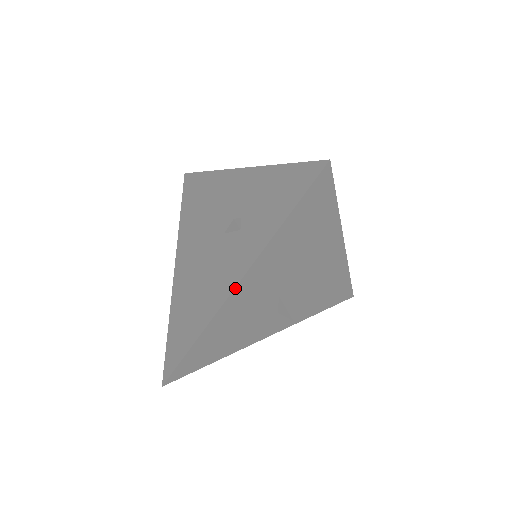
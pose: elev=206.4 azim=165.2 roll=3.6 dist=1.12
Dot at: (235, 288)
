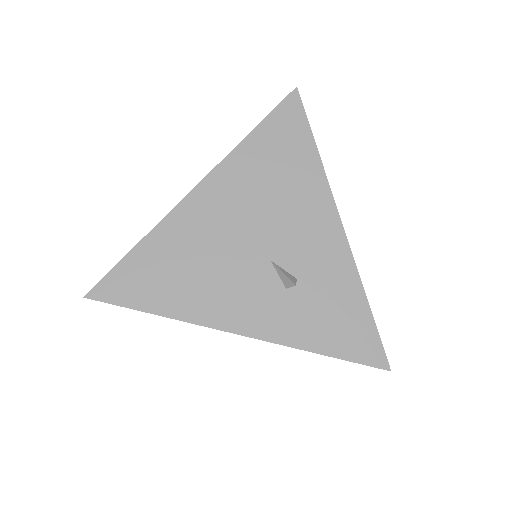
Dot at: (235, 333)
